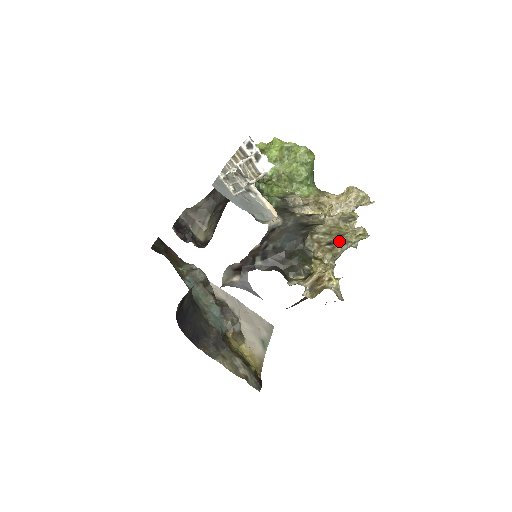
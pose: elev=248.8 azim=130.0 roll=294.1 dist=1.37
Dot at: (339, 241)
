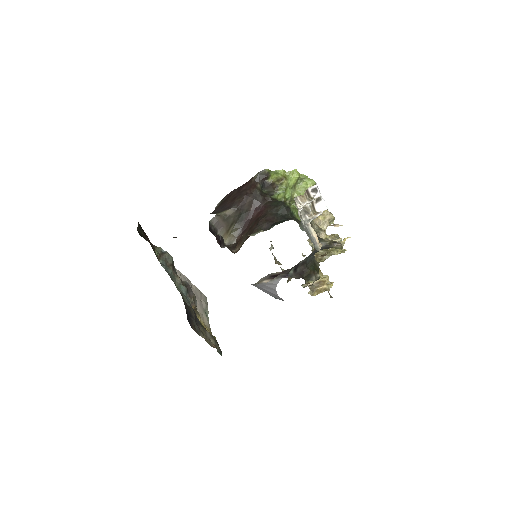
Dot at: occluded
